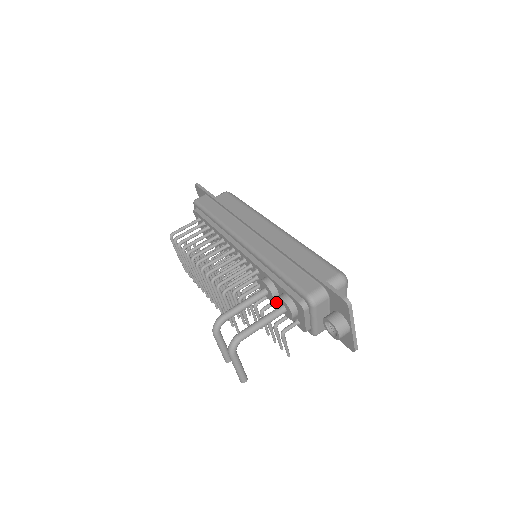
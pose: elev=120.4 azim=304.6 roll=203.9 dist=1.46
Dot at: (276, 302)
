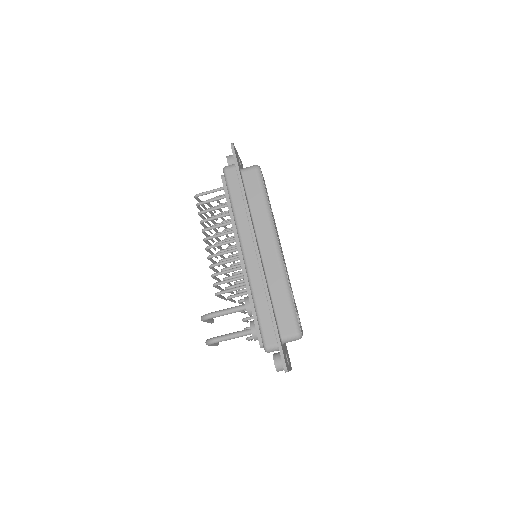
Dot at: occluded
